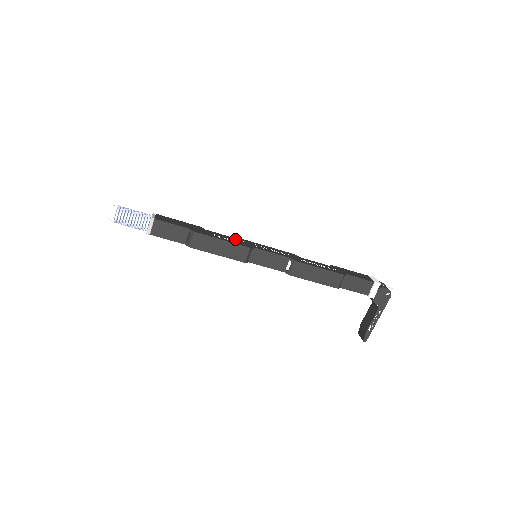
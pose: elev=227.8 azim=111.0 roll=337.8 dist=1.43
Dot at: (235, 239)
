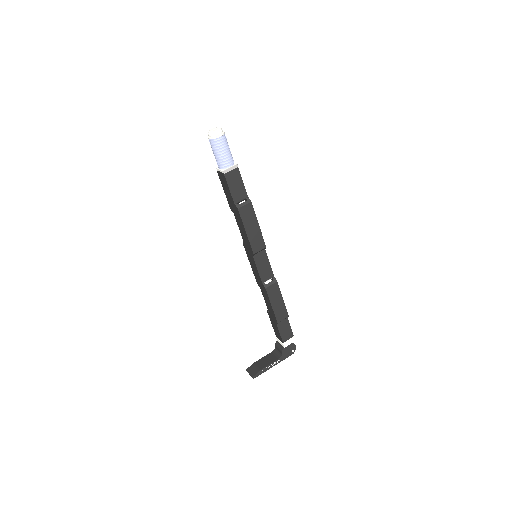
Dot at: occluded
